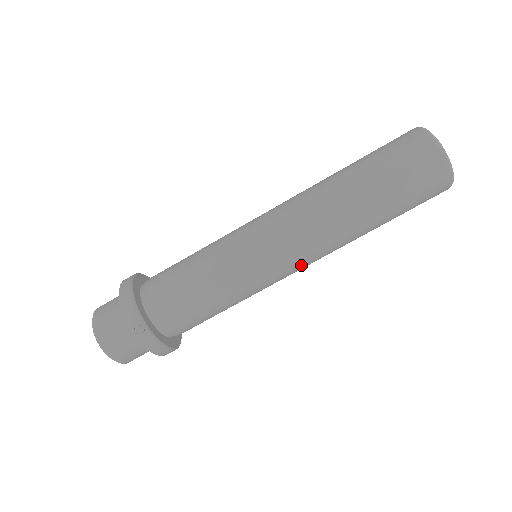
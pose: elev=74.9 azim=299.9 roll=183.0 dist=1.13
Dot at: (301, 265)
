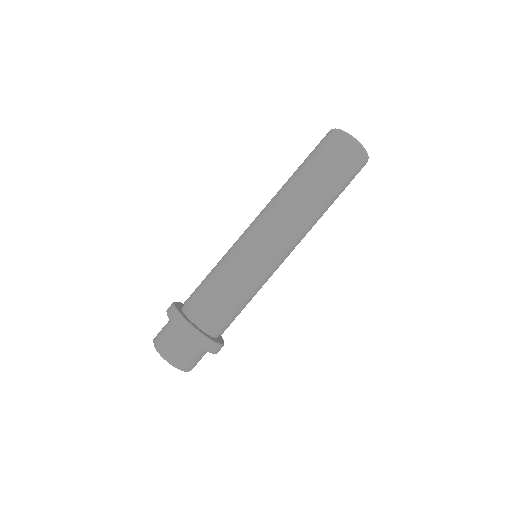
Dot at: (282, 241)
